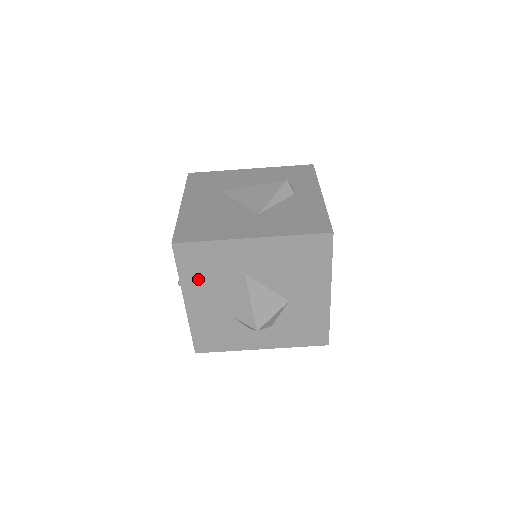
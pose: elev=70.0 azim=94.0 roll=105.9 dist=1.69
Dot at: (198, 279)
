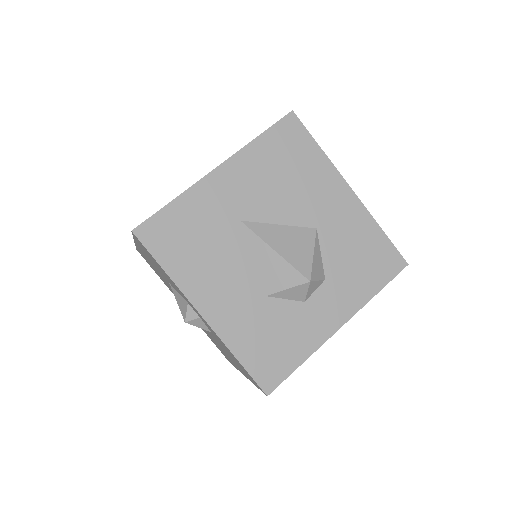
Dot at: (194, 265)
